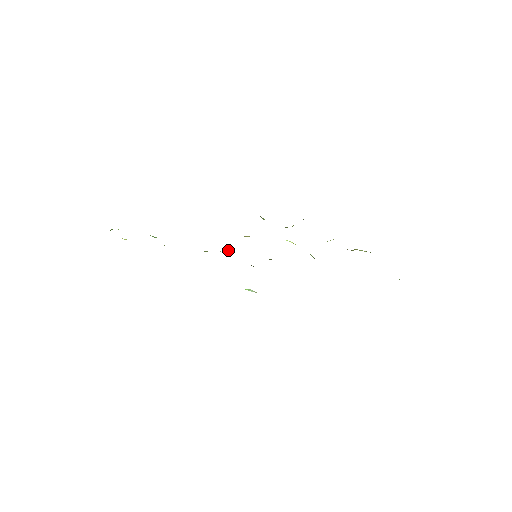
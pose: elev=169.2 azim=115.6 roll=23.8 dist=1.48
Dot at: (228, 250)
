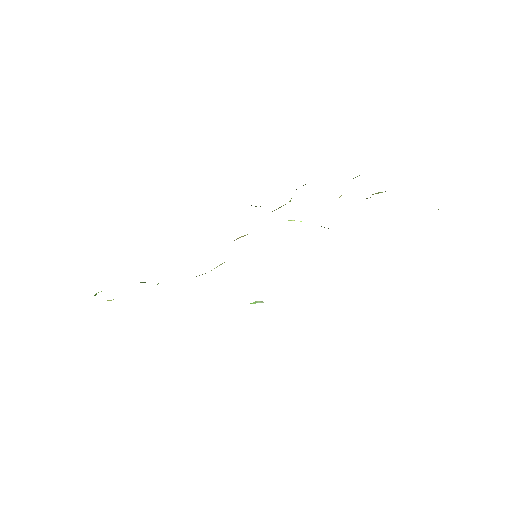
Dot at: occluded
